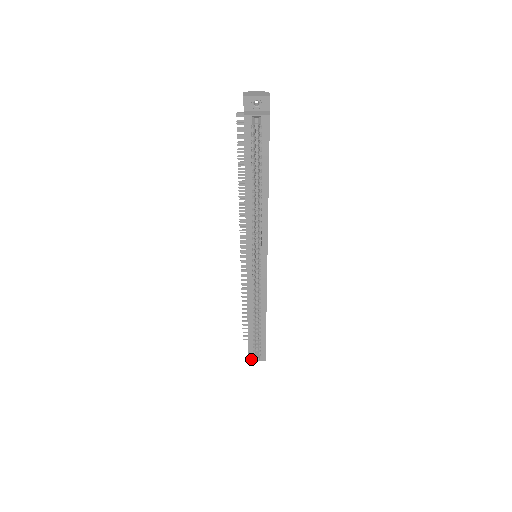
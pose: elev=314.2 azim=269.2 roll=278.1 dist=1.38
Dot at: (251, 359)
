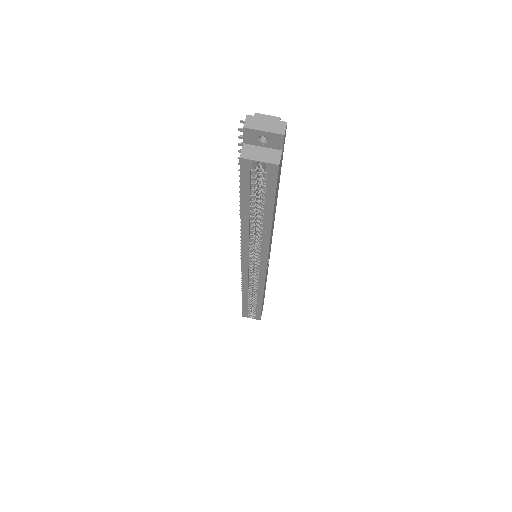
Dot at: (245, 316)
